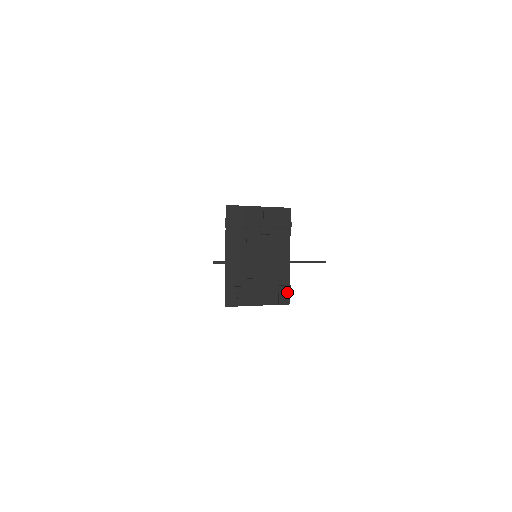
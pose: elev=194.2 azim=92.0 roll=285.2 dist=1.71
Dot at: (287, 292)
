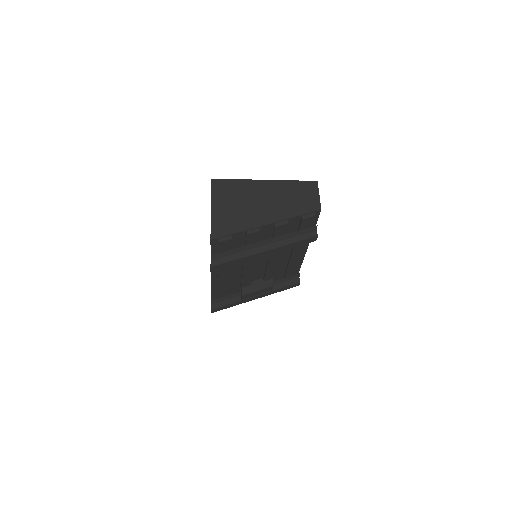
Dot at: occluded
